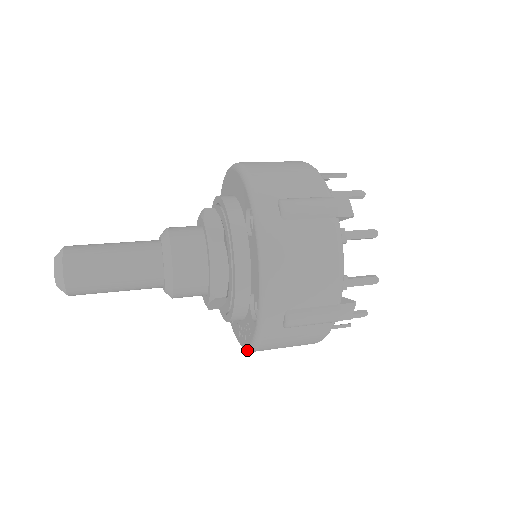
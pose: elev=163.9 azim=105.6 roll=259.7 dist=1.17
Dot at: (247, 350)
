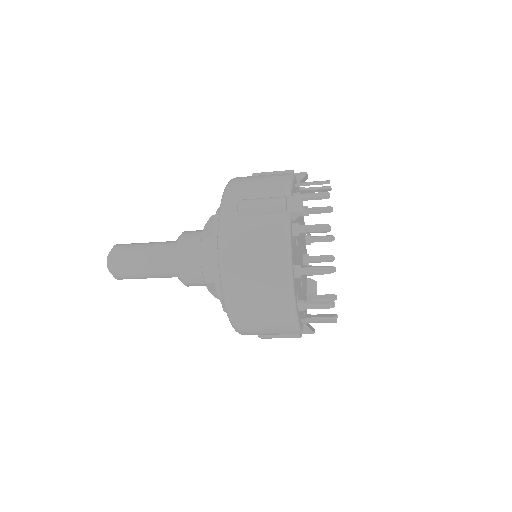
Dot at: (221, 279)
